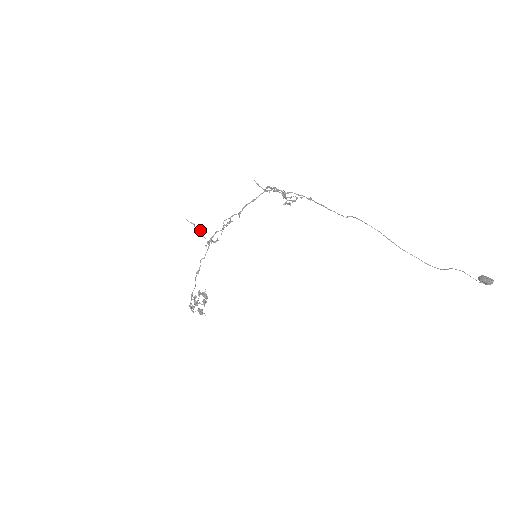
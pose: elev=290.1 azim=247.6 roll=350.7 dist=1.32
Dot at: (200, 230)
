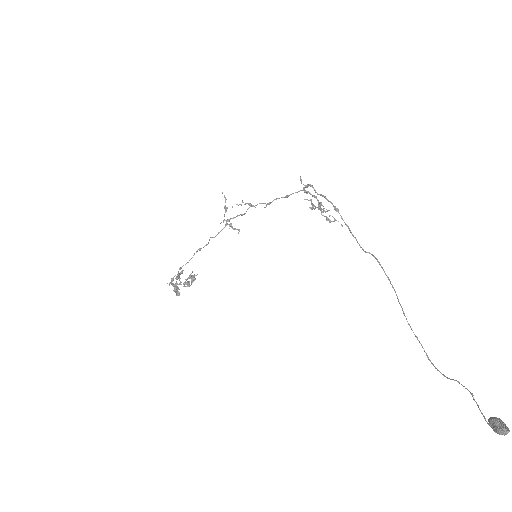
Dot at: occluded
